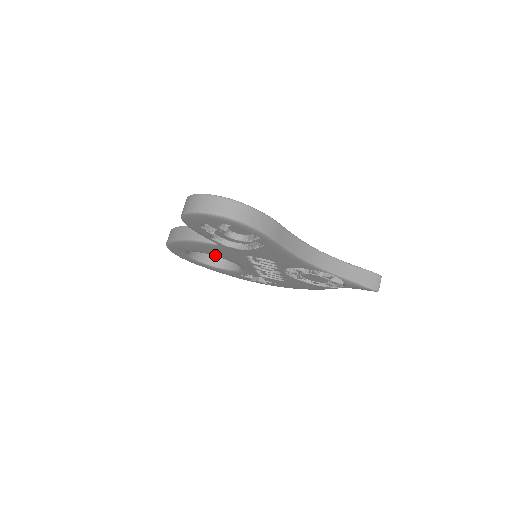
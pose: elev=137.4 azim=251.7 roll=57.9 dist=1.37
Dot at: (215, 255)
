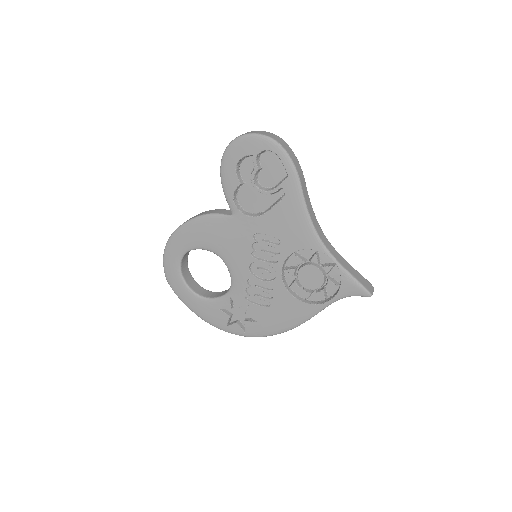
Dot at: (216, 249)
